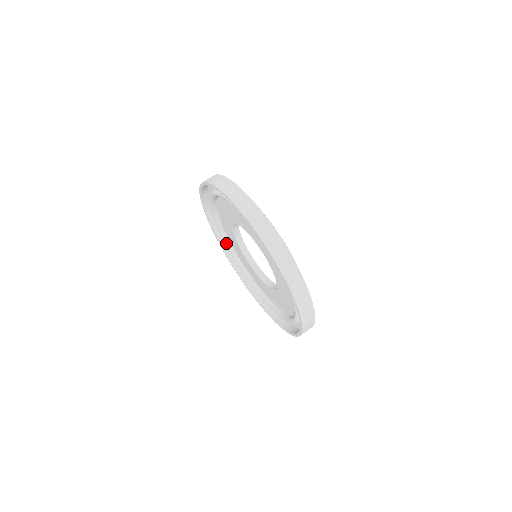
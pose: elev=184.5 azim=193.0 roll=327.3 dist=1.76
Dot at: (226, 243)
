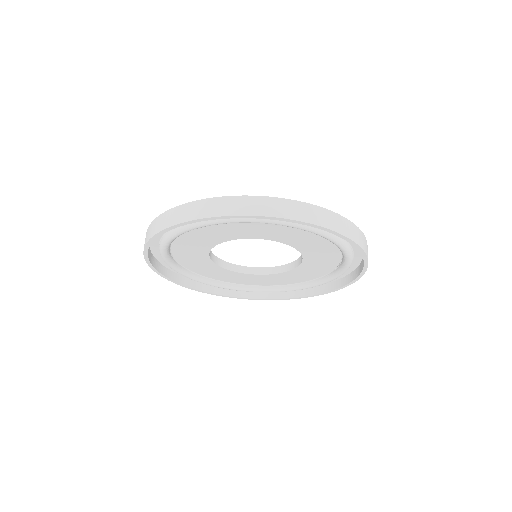
Dot at: (171, 263)
